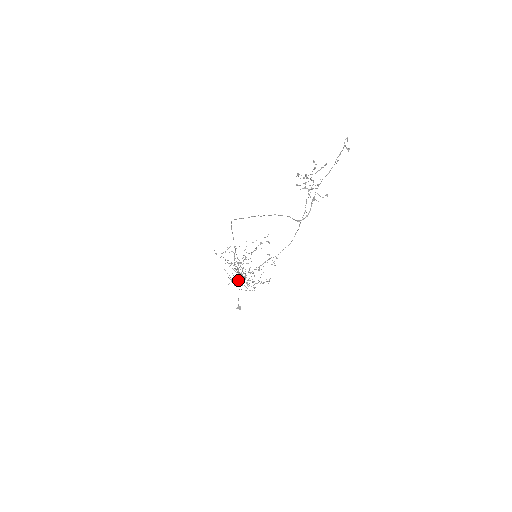
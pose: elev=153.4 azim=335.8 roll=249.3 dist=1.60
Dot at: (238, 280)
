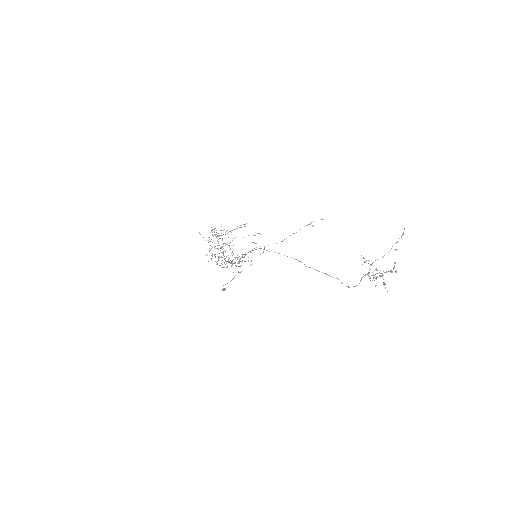
Dot at: (215, 254)
